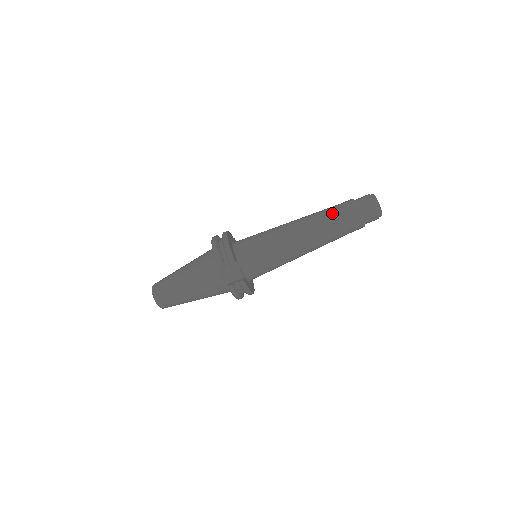
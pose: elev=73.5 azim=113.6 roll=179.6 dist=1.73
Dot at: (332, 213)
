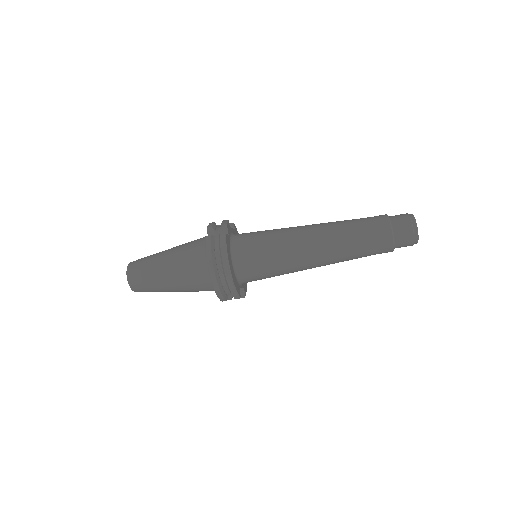
Dot at: (362, 250)
